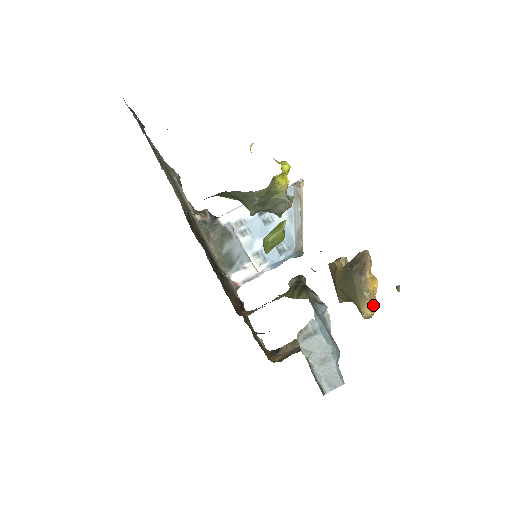
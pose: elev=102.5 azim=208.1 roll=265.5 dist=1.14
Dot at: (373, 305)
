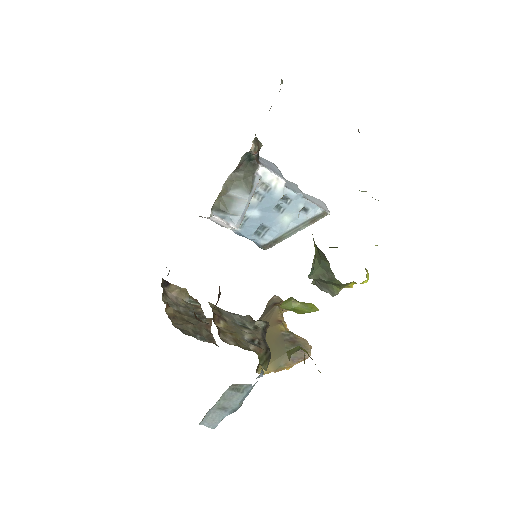
Dot at: occluded
